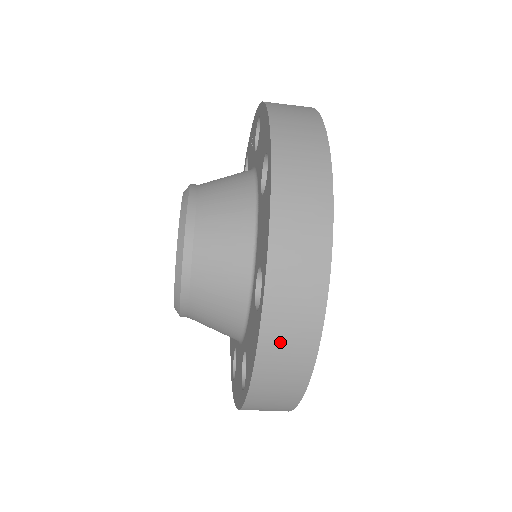
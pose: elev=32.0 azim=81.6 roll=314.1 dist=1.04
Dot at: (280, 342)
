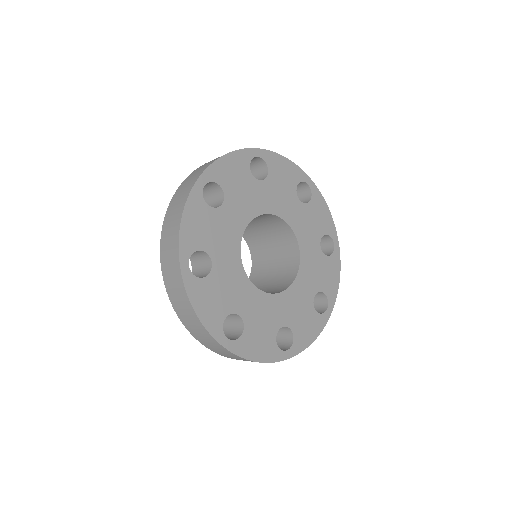
Dot at: (174, 294)
